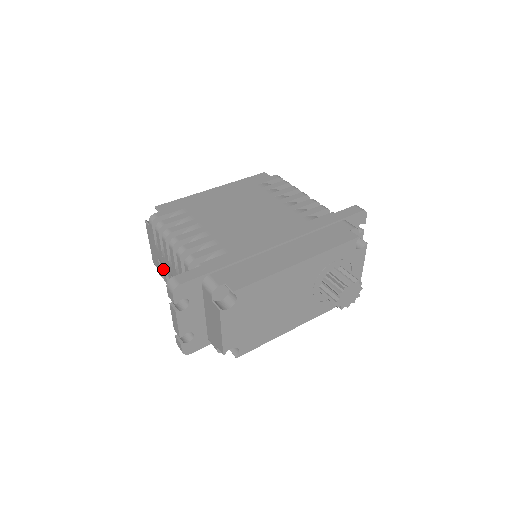
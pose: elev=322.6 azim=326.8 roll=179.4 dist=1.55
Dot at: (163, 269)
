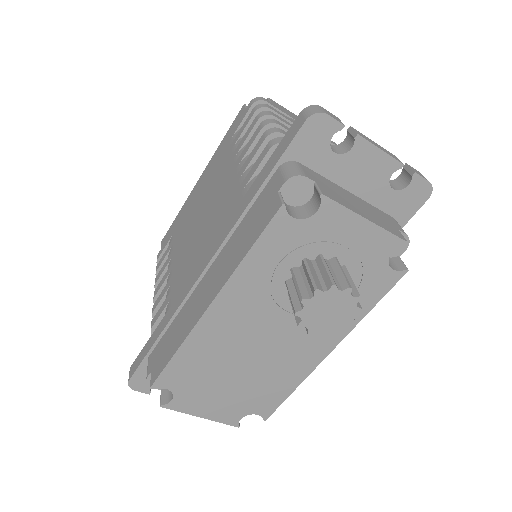
Dot at: occluded
